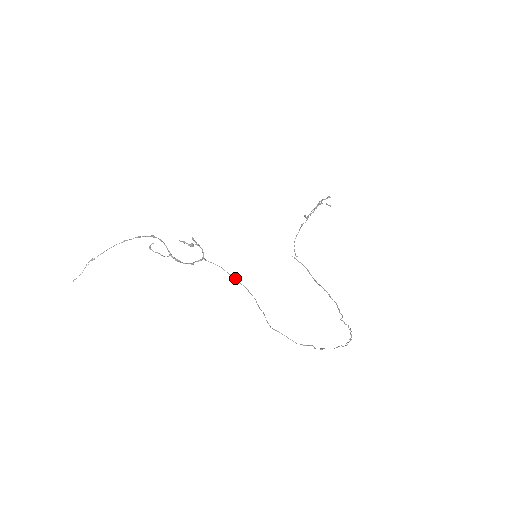
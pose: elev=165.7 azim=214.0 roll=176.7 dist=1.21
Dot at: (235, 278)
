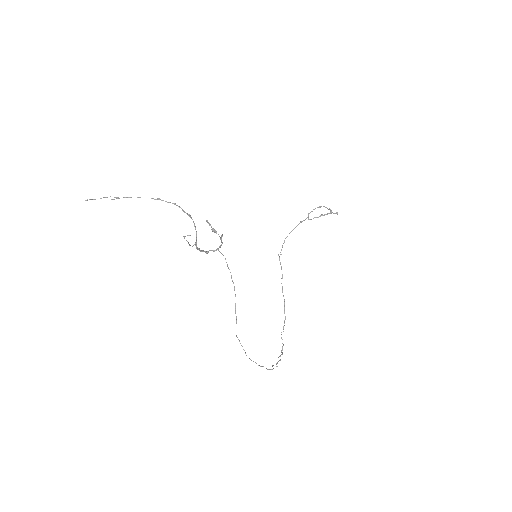
Dot at: occluded
